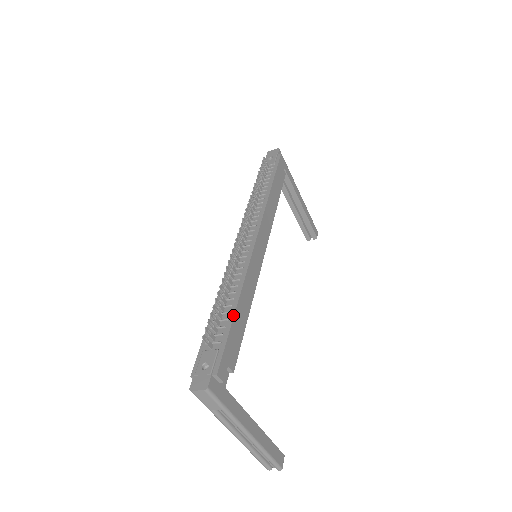
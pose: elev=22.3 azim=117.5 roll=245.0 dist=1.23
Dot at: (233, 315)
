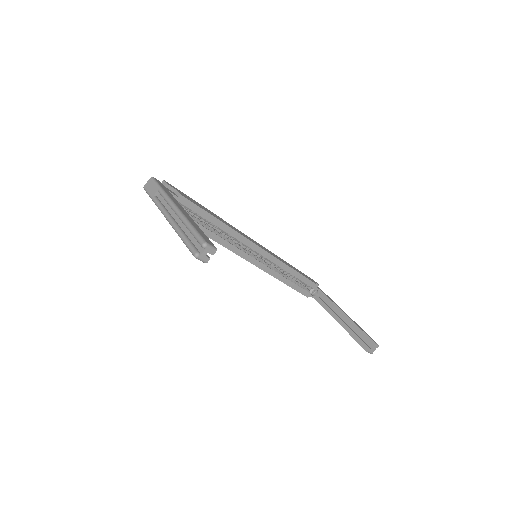
Dot at: occluded
